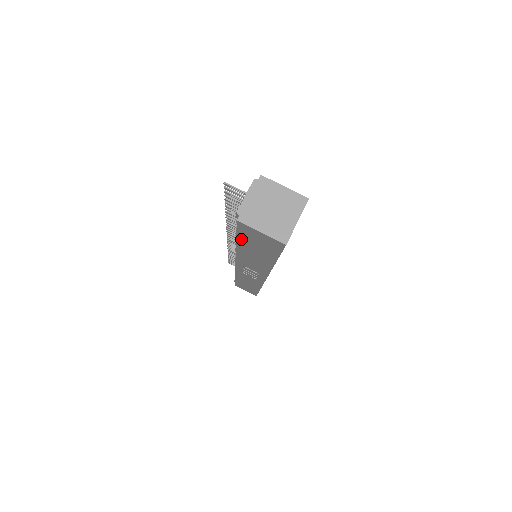
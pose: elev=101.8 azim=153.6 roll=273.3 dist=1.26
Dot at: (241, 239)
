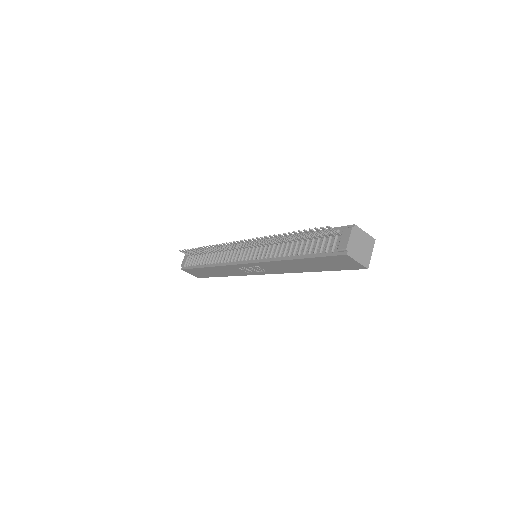
Dot at: (316, 259)
